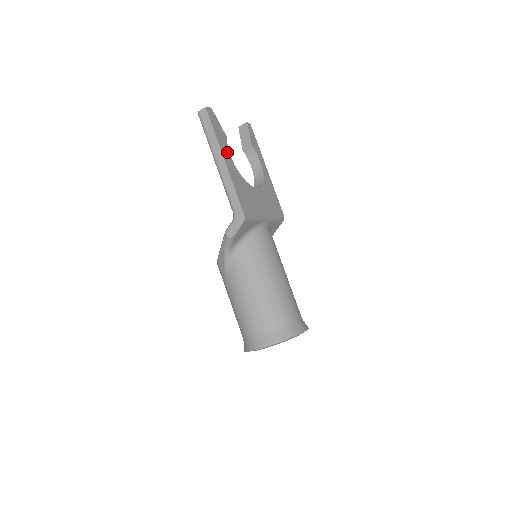
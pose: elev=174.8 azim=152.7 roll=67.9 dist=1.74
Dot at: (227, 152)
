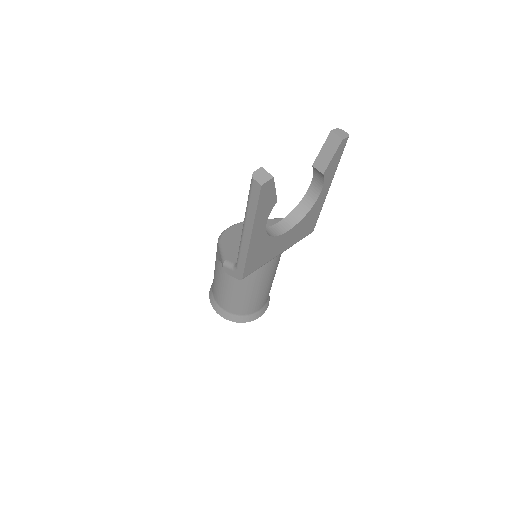
Dot at: (263, 223)
